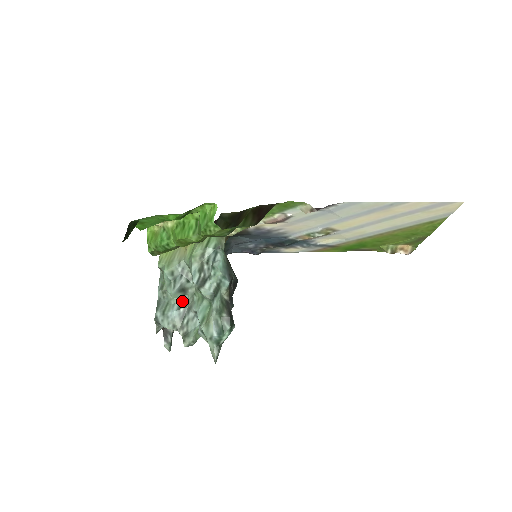
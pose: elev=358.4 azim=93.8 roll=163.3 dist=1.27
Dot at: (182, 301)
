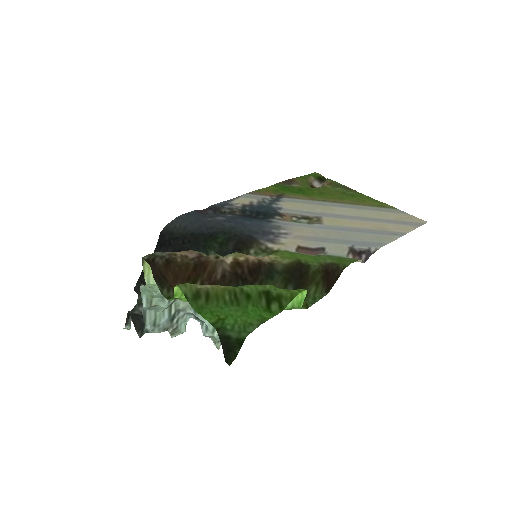
Dot at: (171, 305)
